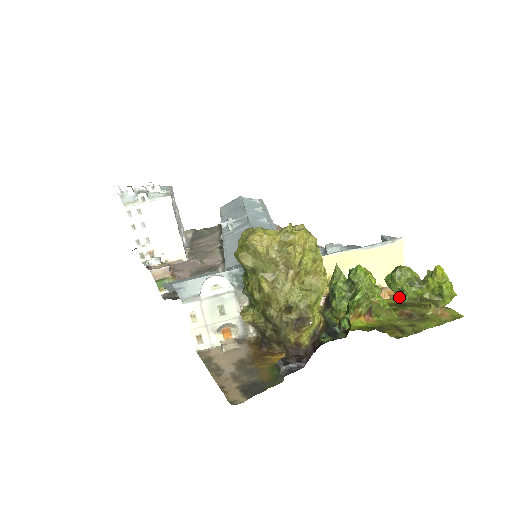
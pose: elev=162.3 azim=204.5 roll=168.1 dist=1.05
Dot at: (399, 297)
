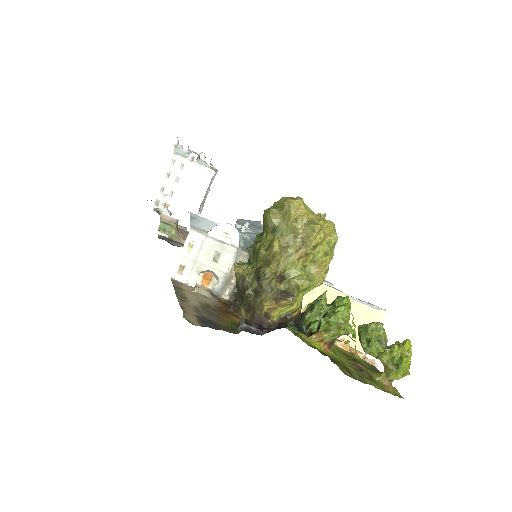
Dot at: (363, 346)
